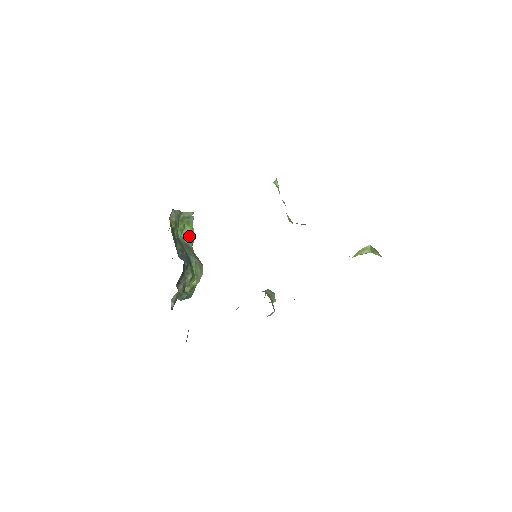
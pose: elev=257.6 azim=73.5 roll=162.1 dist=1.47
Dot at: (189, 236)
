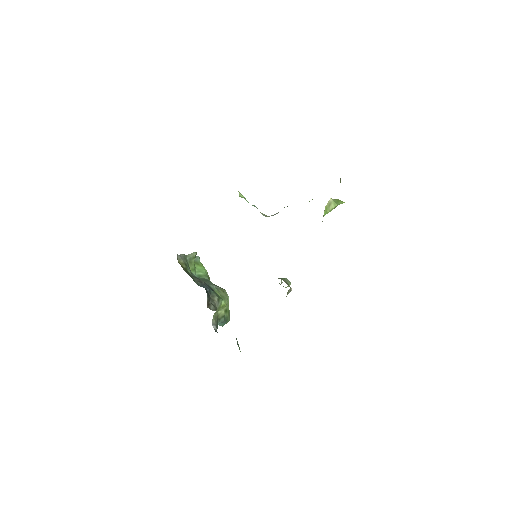
Dot at: (203, 273)
